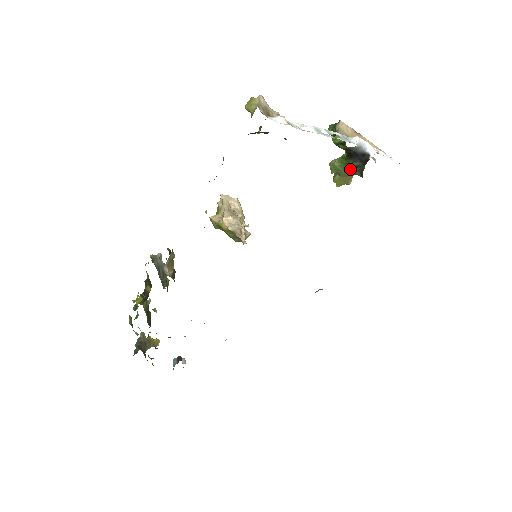
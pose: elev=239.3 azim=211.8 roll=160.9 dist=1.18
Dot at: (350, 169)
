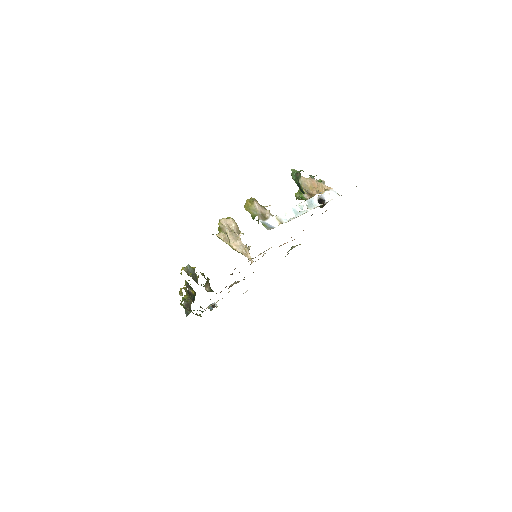
Dot at: occluded
